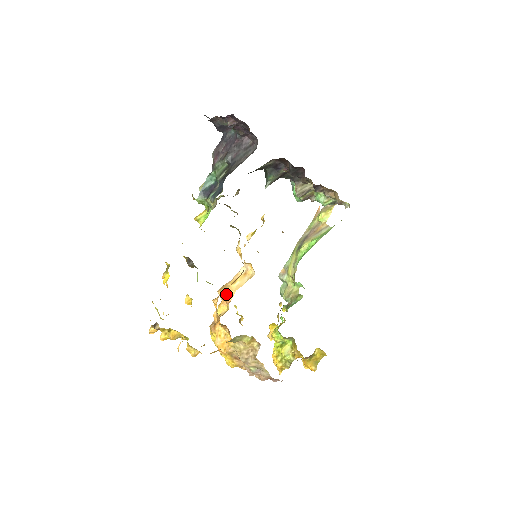
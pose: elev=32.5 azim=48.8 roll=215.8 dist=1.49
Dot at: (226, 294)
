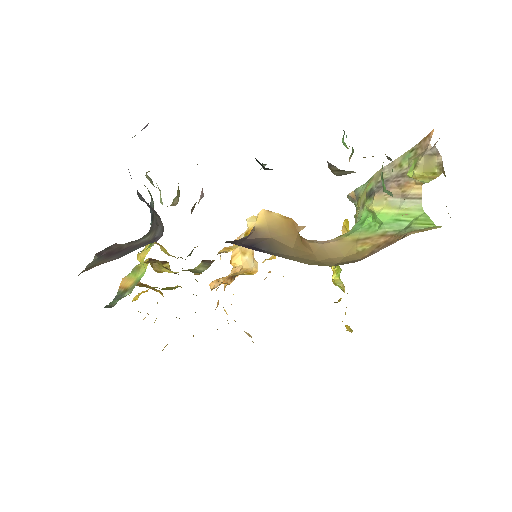
Dot at: (233, 266)
